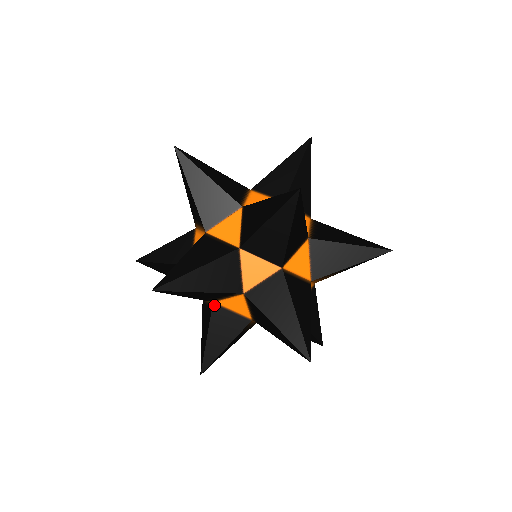
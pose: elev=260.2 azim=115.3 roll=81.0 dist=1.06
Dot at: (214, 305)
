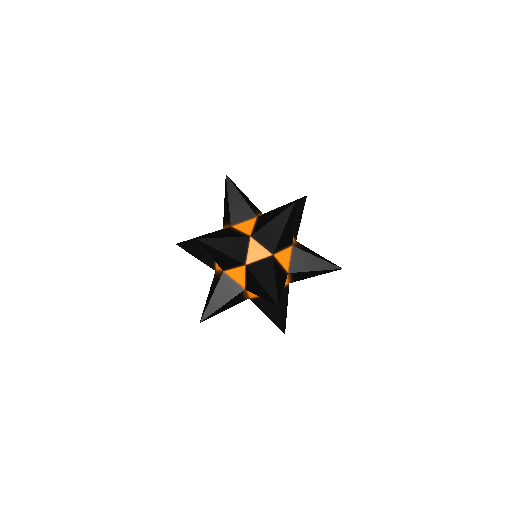
Dot at: (244, 291)
